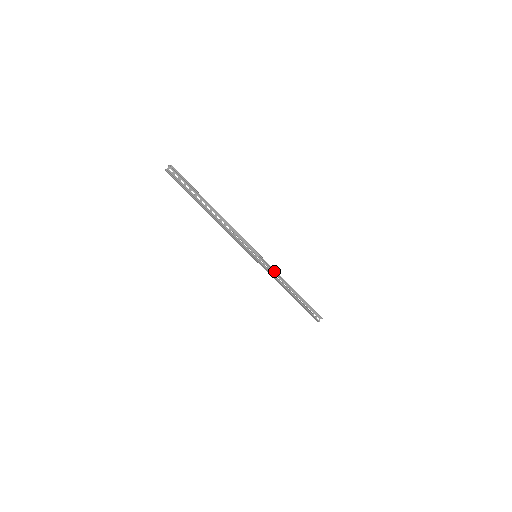
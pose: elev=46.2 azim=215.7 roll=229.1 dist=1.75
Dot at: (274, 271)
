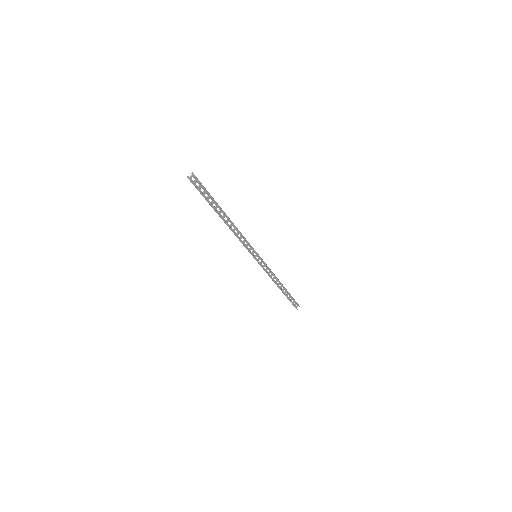
Dot at: (269, 269)
